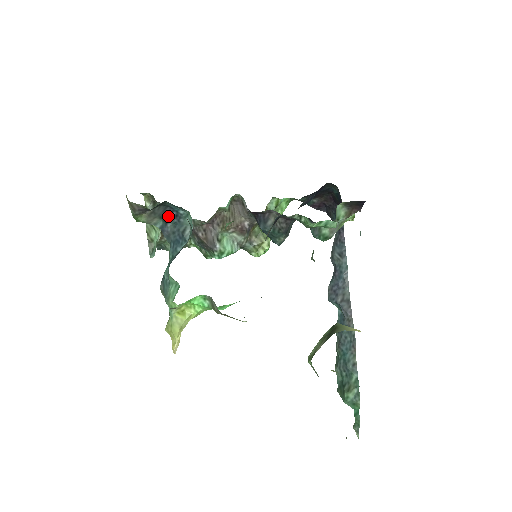
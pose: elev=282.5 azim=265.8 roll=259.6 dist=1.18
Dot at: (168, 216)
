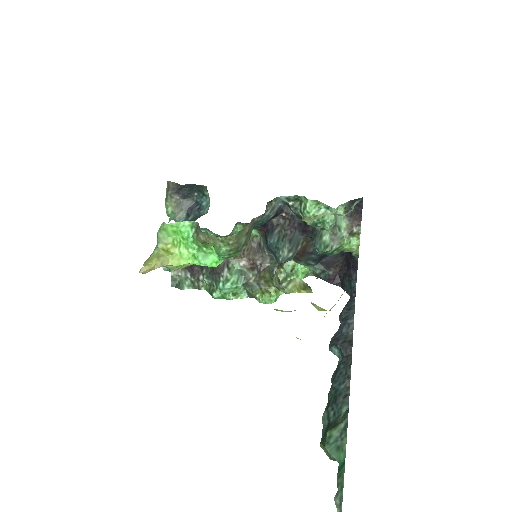
Dot at: (192, 210)
